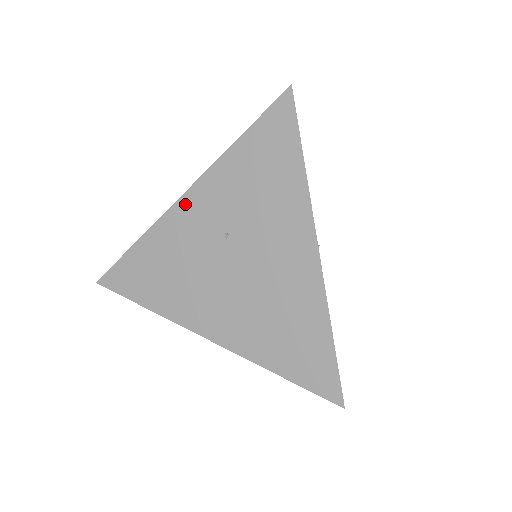
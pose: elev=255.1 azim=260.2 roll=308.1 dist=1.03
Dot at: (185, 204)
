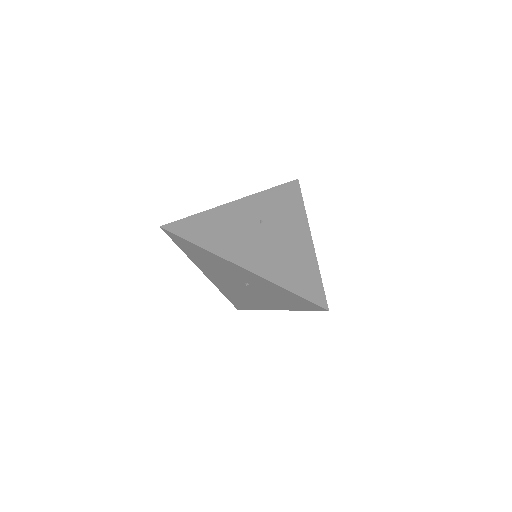
Dot at: (240, 269)
